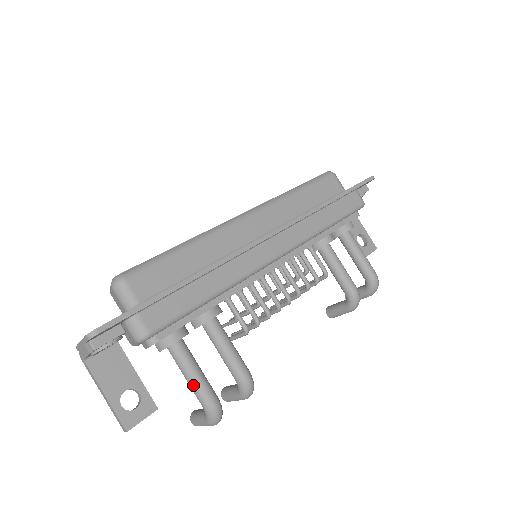
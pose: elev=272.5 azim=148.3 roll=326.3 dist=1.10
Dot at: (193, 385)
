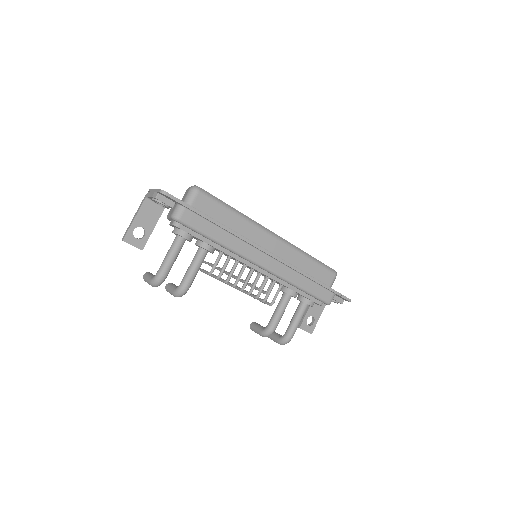
Dot at: (166, 260)
